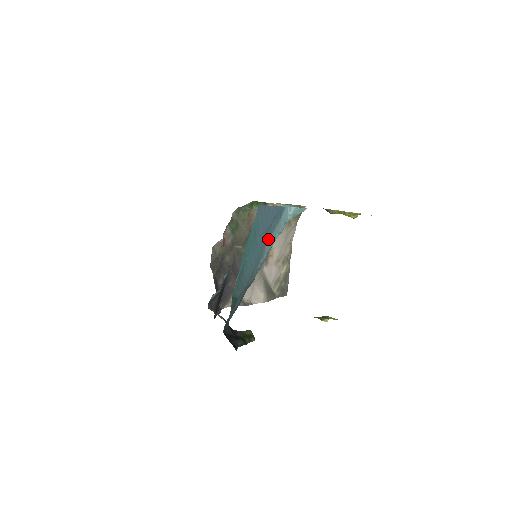
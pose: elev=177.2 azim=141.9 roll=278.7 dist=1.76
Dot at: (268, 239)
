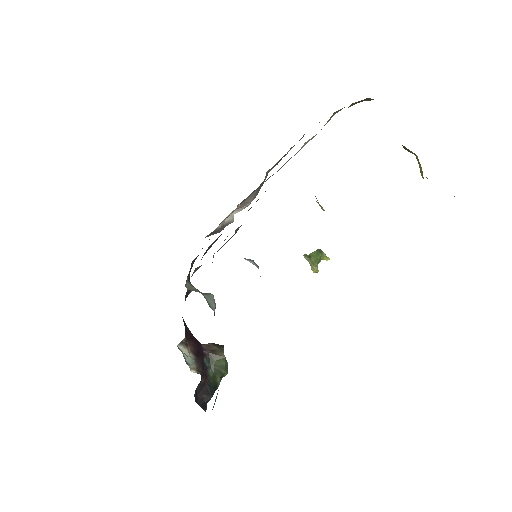
Dot at: occluded
